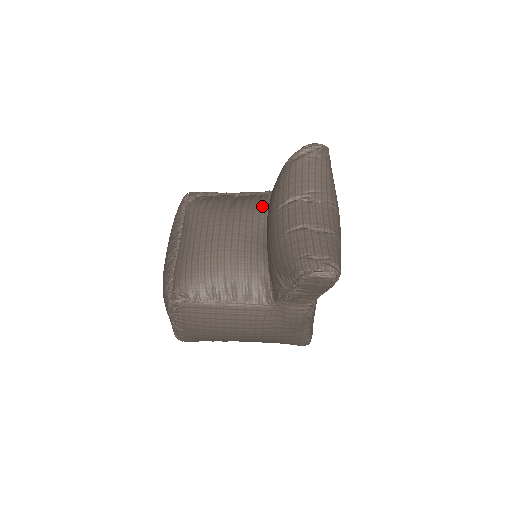
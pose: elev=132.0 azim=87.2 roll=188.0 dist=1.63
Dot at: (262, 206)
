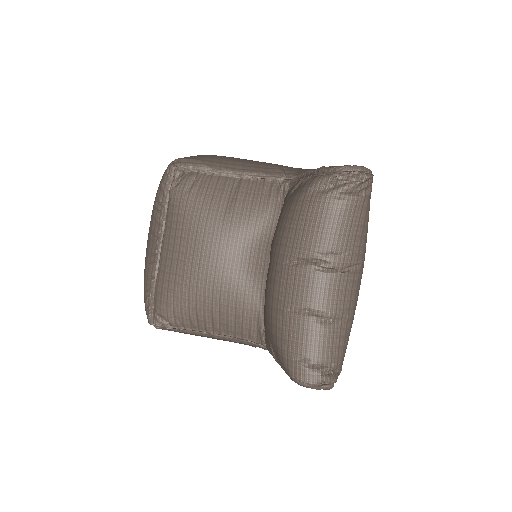
Dot at: (269, 213)
